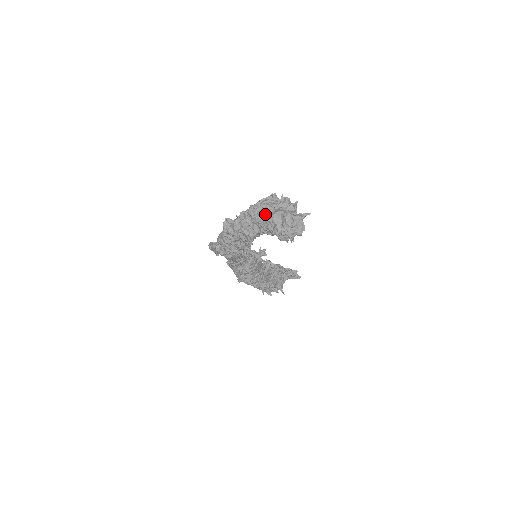
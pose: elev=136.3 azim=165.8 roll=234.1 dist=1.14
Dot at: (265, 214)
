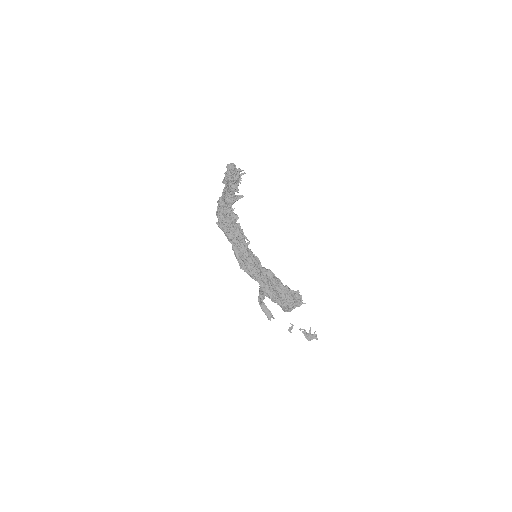
Dot at: occluded
